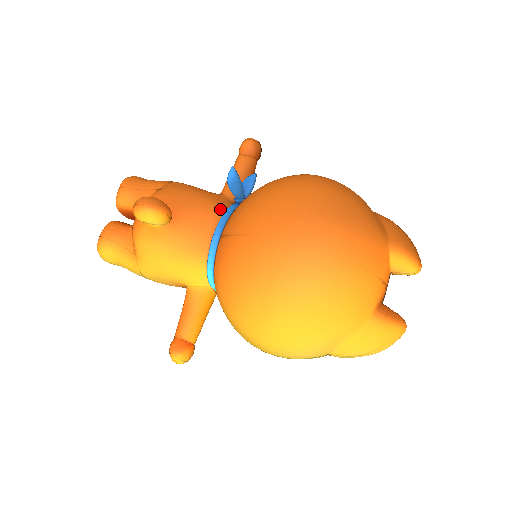
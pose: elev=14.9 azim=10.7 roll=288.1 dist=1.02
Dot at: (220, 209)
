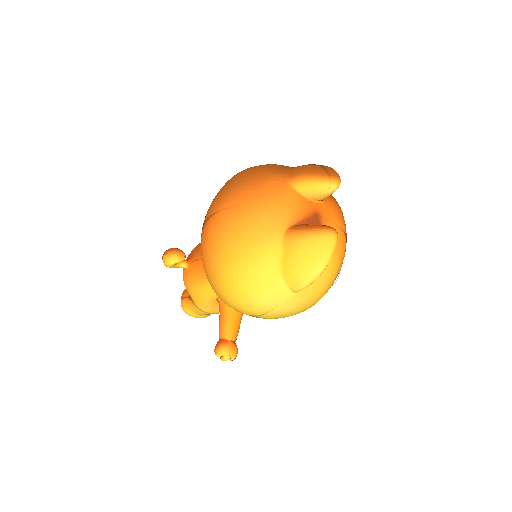
Dot at: occluded
